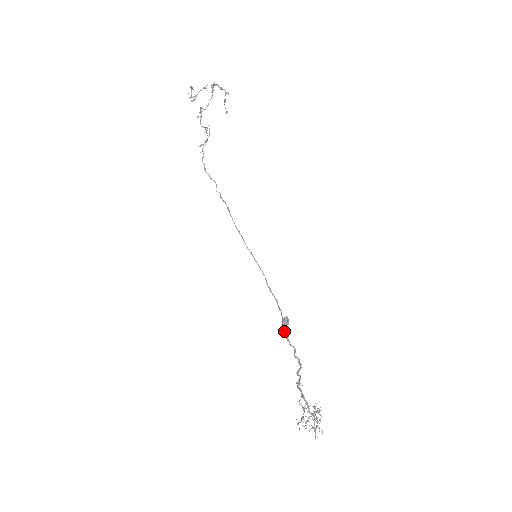
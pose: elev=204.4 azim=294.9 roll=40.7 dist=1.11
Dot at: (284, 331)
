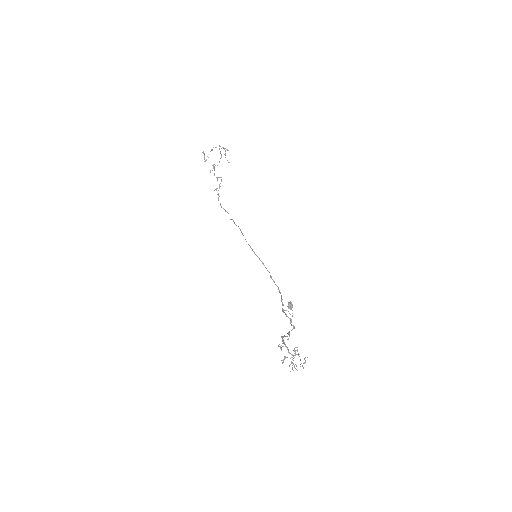
Dot at: (282, 308)
